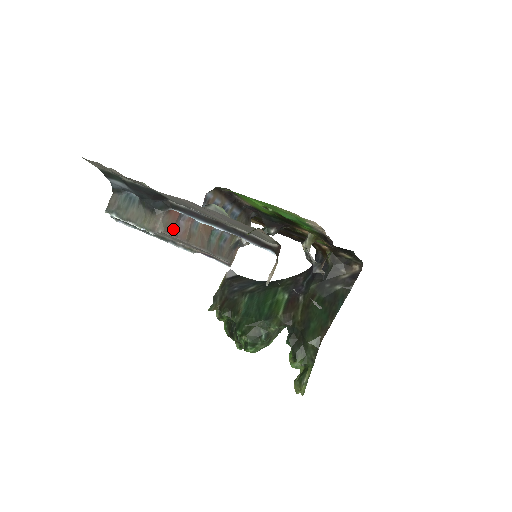
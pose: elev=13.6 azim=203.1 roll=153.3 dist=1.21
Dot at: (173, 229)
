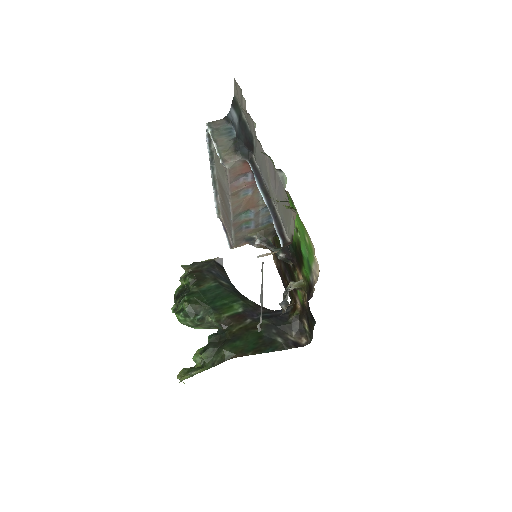
Dot at: (234, 176)
